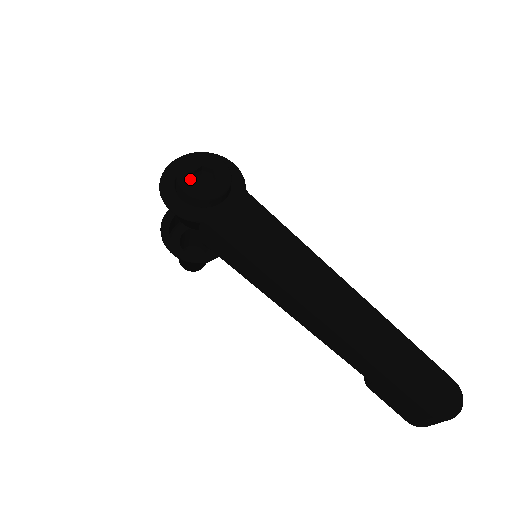
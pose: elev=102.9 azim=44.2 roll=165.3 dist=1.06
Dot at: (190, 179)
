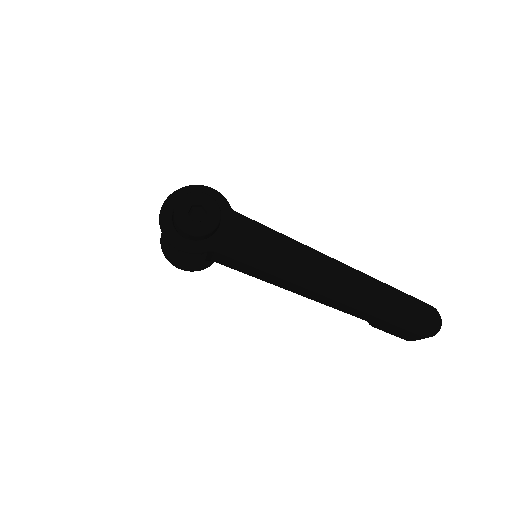
Dot at: (188, 221)
